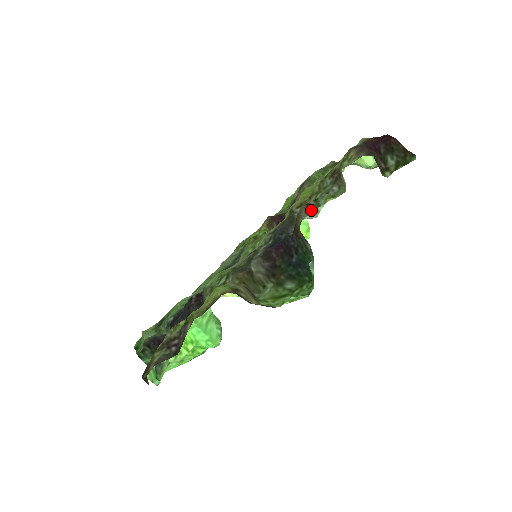
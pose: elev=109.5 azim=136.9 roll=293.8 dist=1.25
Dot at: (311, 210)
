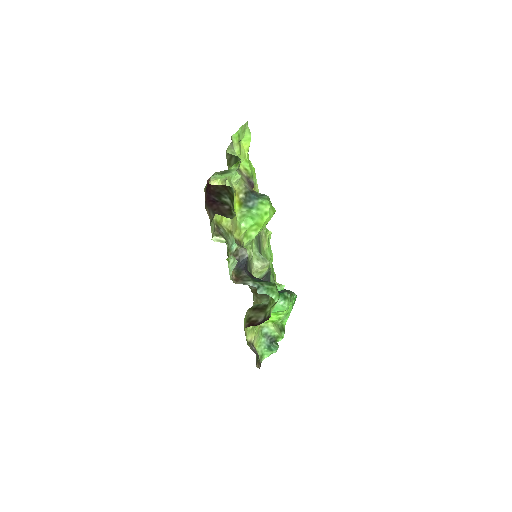
Dot at: occluded
